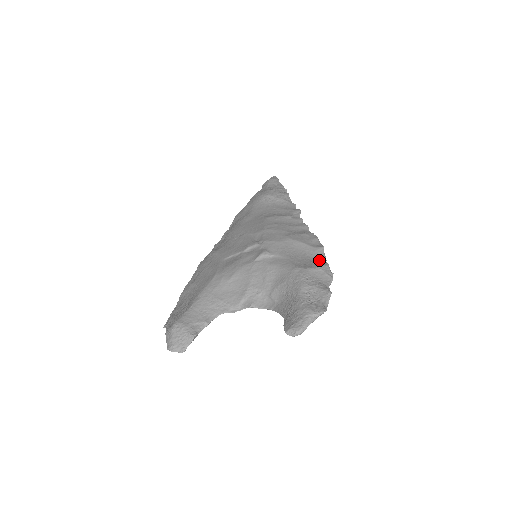
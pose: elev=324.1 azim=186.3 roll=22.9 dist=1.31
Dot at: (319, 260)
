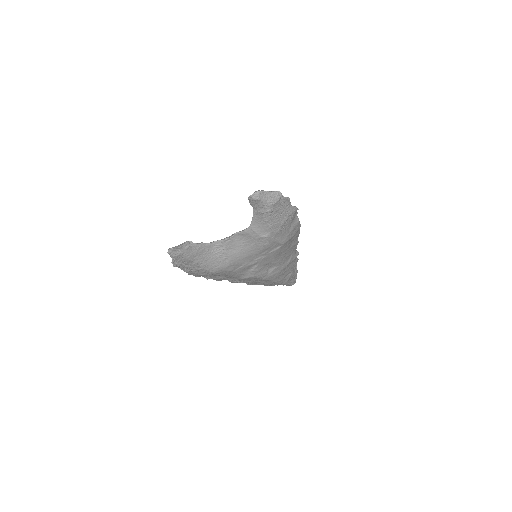
Dot at: occluded
